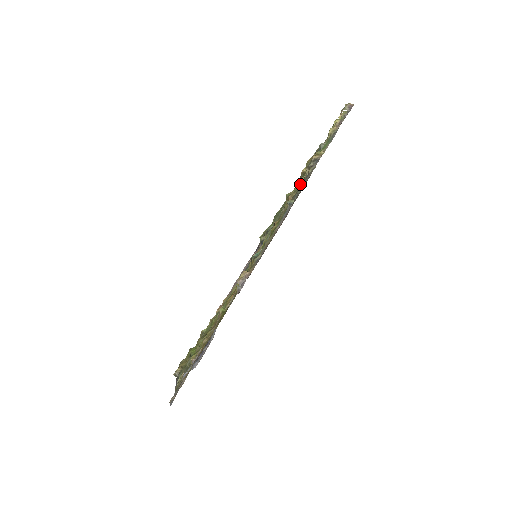
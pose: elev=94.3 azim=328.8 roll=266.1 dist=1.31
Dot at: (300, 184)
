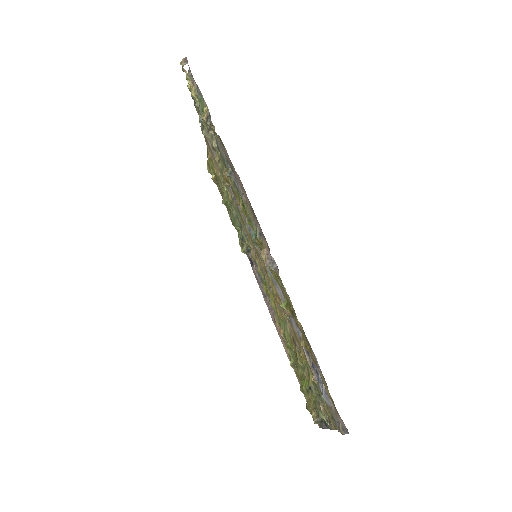
Dot at: (220, 160)
